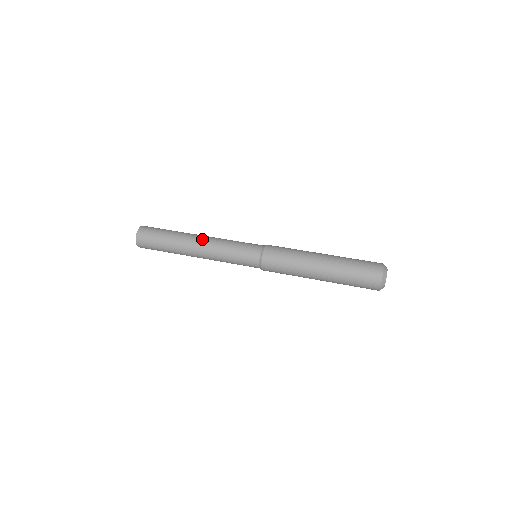
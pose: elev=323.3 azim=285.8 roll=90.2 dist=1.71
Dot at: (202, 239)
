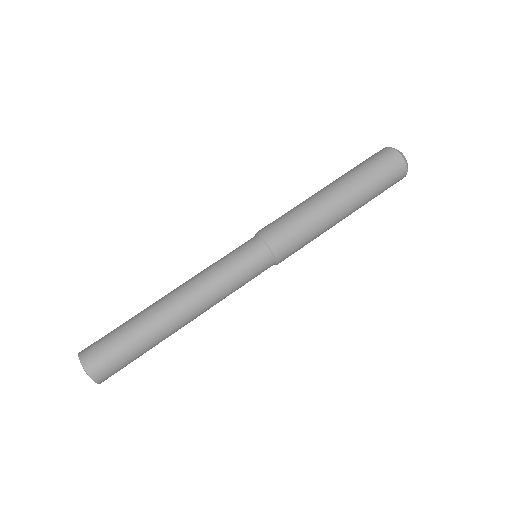
Dot at: (181, 296)
